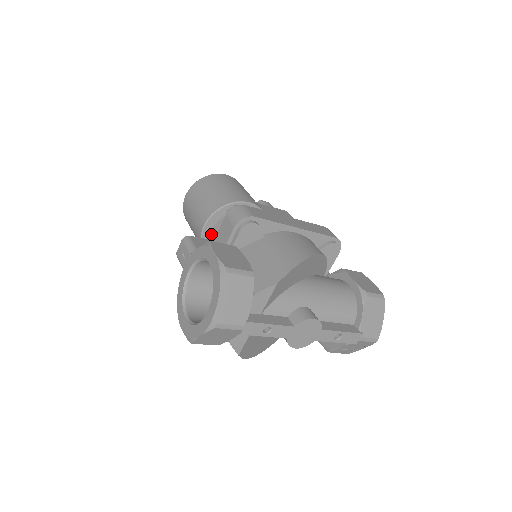
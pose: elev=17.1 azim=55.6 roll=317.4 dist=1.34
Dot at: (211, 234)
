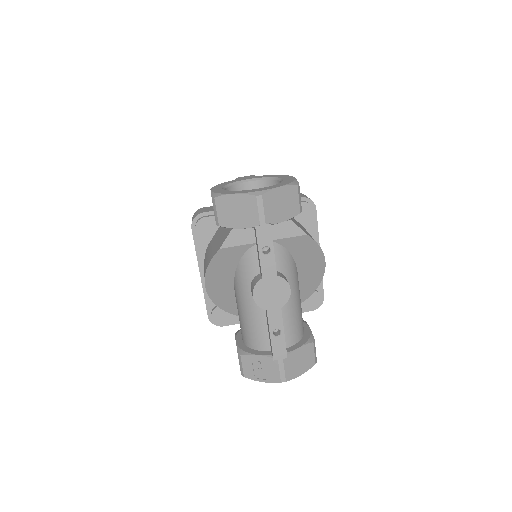
Dot at: occluded
